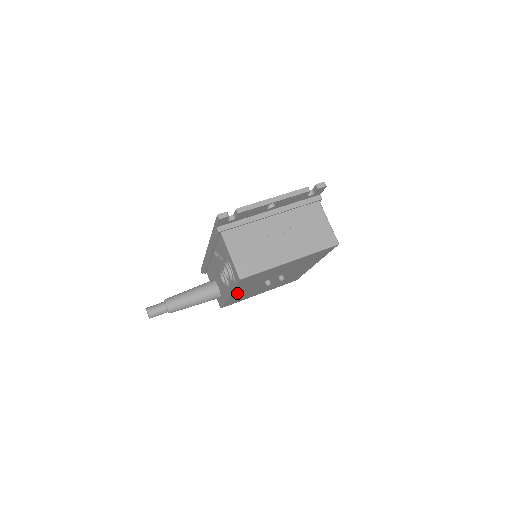
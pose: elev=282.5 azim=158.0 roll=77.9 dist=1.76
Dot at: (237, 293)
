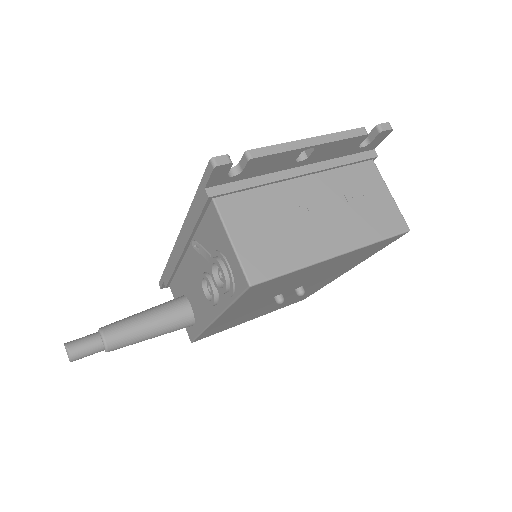
Dot at: (227, 316)
